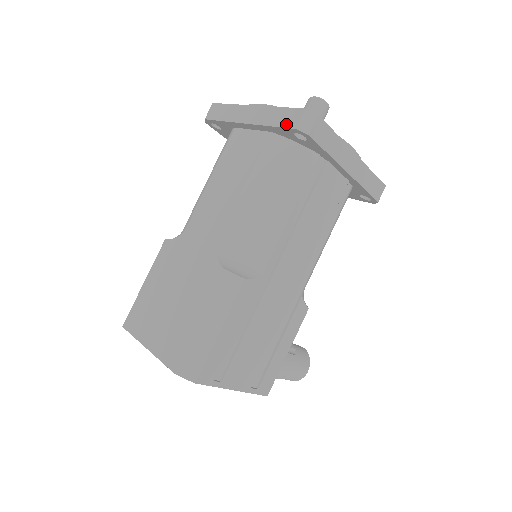
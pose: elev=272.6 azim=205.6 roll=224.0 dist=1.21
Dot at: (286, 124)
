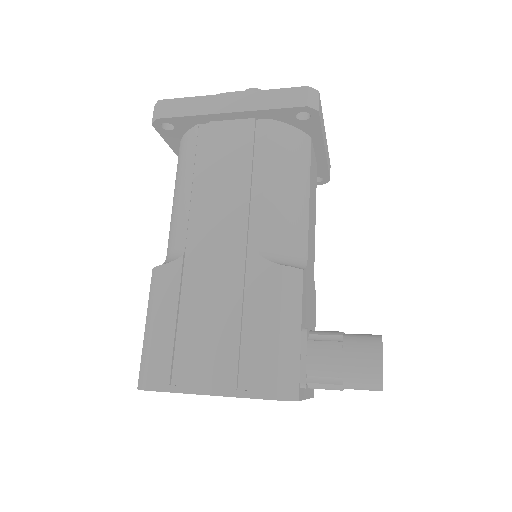
Dot at: (158, 129)
